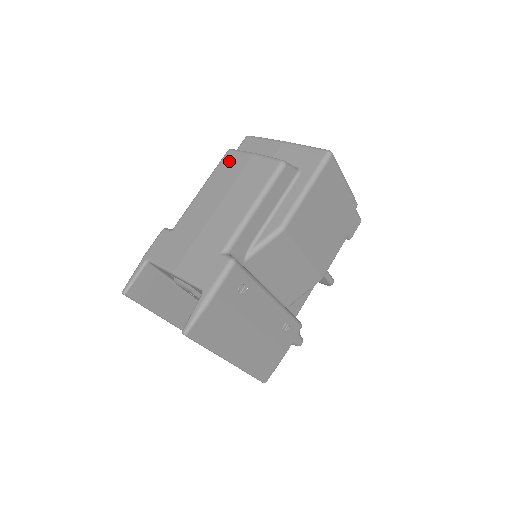
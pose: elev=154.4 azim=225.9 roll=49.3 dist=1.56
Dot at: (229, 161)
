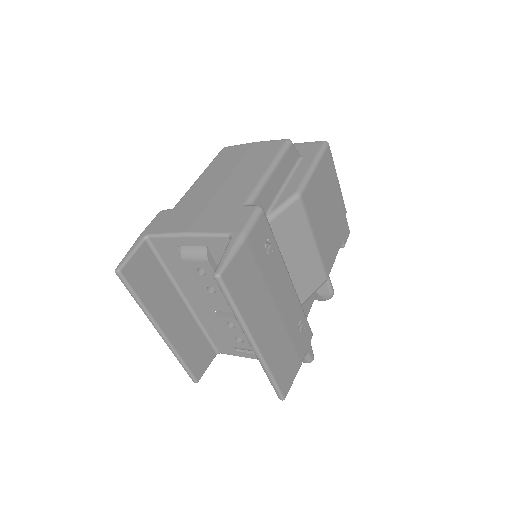
Dot at: (228, 152)
